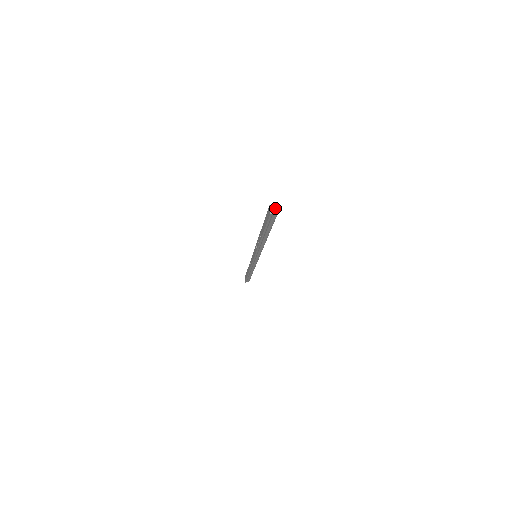
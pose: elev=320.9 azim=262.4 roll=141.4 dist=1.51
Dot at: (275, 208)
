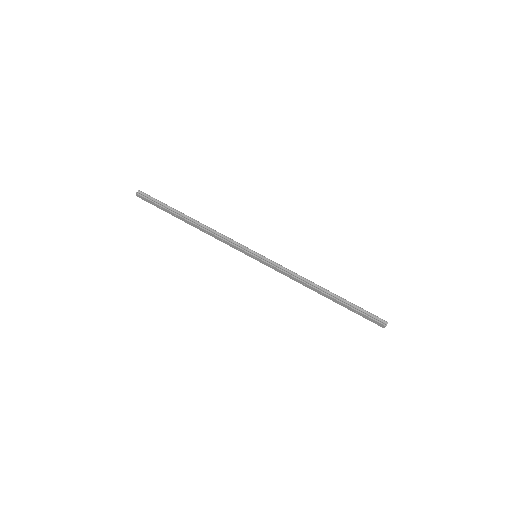
Dot at: occluded
